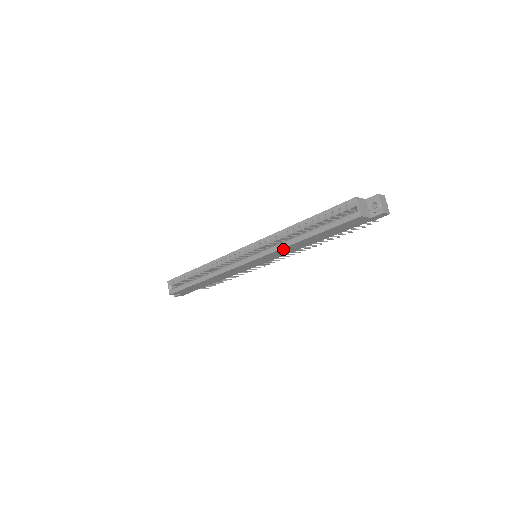
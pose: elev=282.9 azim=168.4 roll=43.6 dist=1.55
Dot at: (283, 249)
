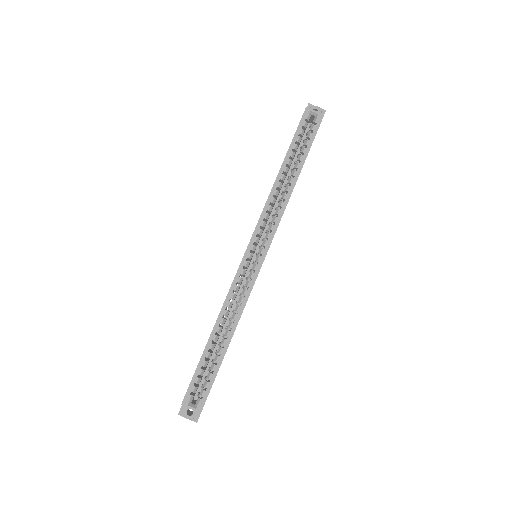
Dot at: occluded
